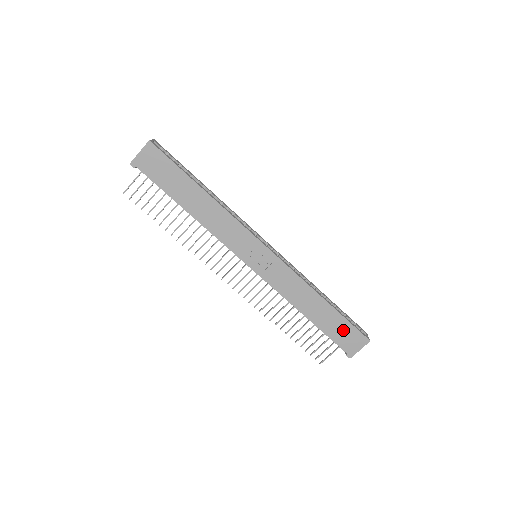
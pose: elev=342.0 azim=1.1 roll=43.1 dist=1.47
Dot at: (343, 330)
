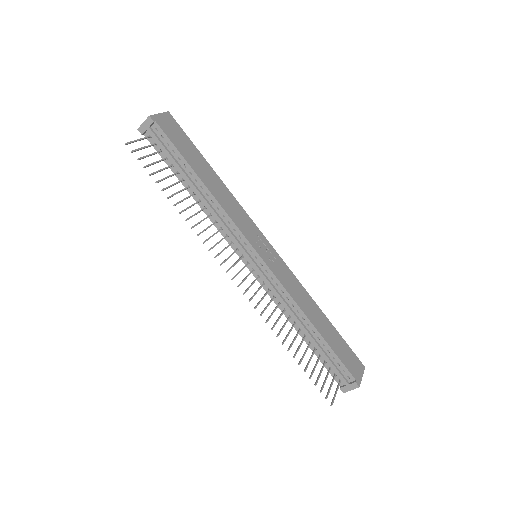
Dot at: (344, 350)
